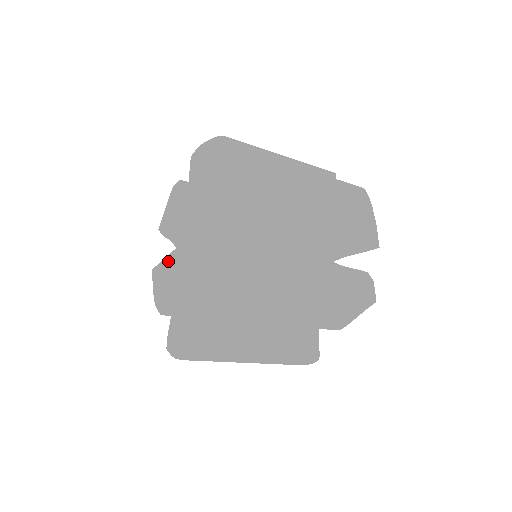
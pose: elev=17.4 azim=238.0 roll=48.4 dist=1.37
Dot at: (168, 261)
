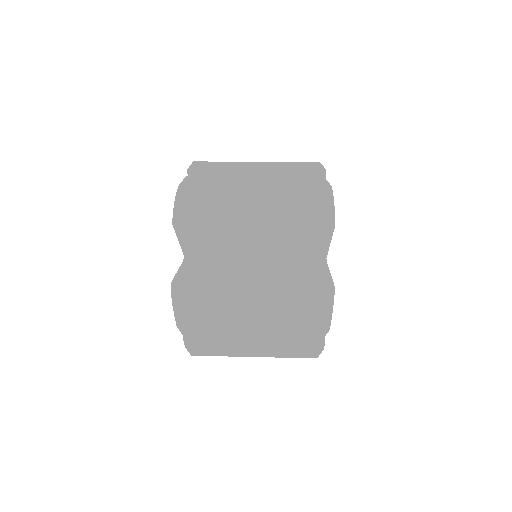
Dot at: occluded
